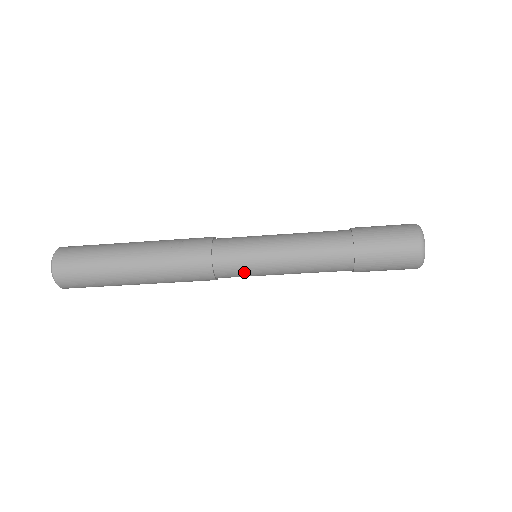
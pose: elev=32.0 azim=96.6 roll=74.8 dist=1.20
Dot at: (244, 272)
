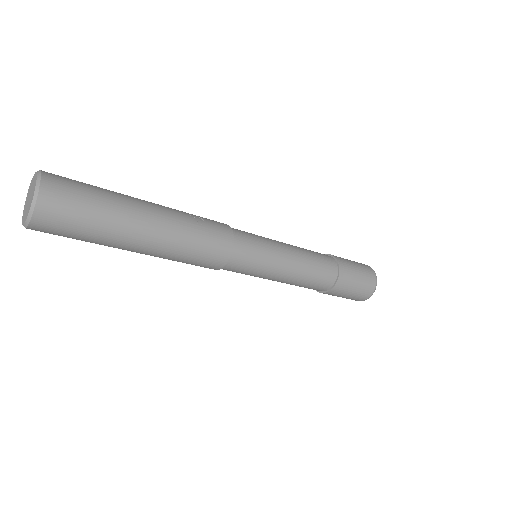
Dot at: (251, 269)
